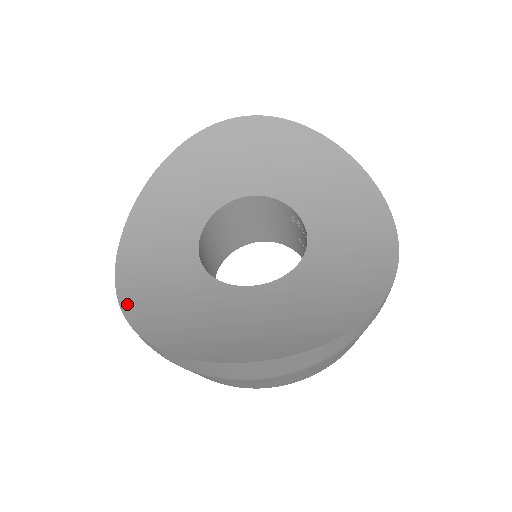
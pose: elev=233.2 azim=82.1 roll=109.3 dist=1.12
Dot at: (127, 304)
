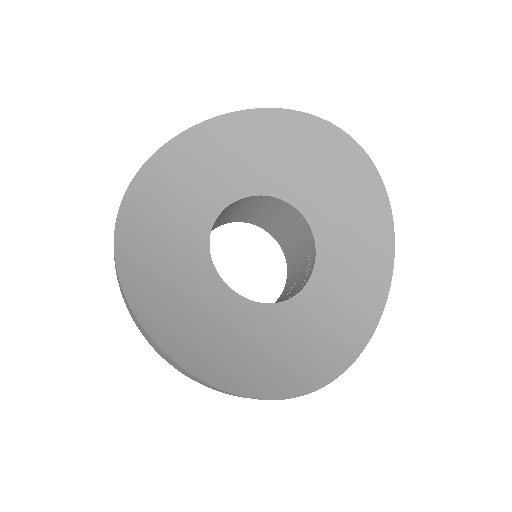
Dot at: (125, 219)
